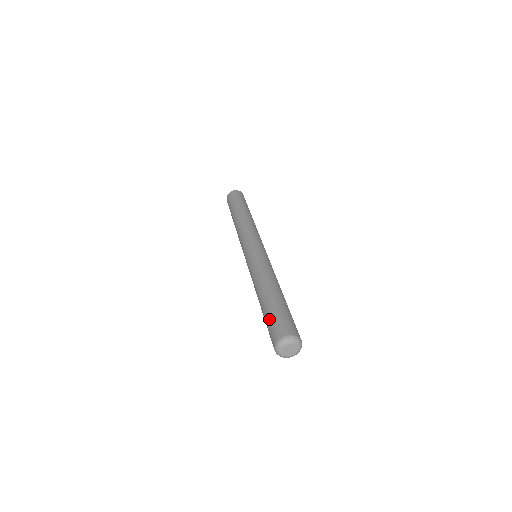
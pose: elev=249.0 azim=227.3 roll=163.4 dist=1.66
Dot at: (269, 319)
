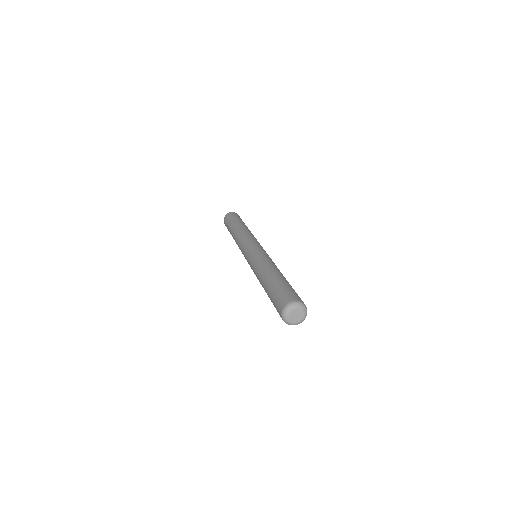
Dot at: (273, 295)
